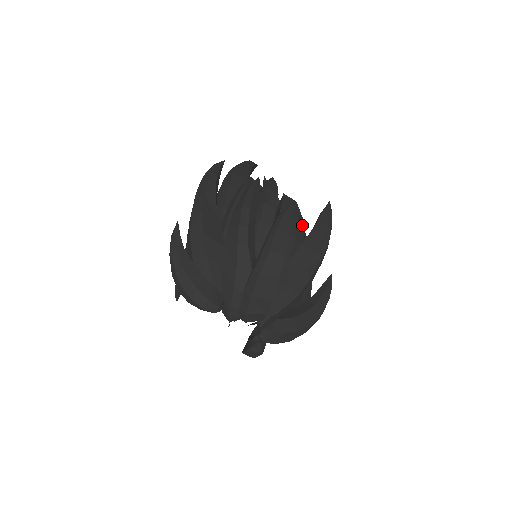
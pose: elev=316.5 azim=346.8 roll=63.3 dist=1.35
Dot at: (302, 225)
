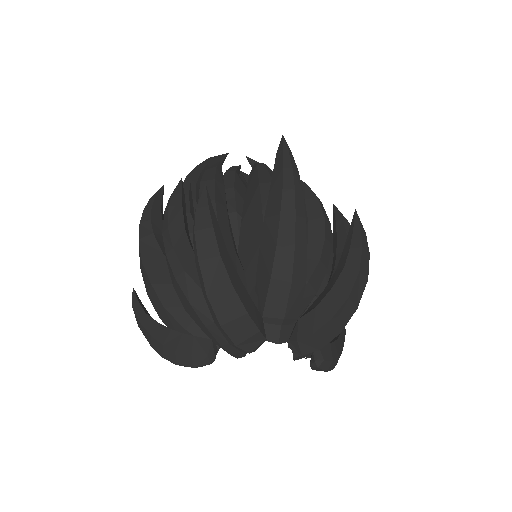
Dot at: occluded
